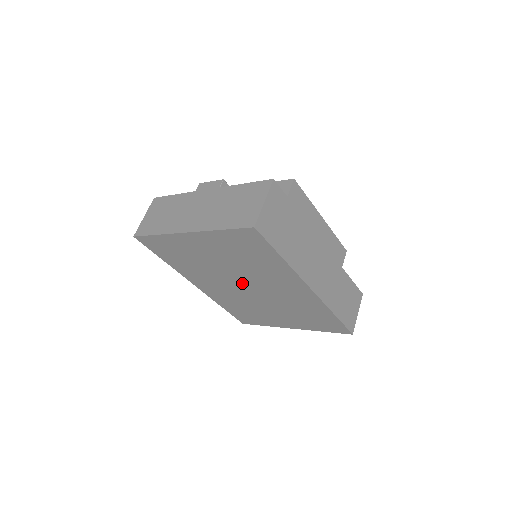
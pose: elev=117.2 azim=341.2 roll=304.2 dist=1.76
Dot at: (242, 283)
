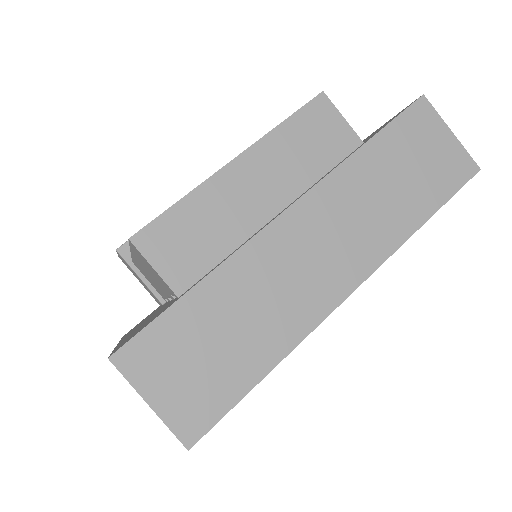
Dot at: occluded
